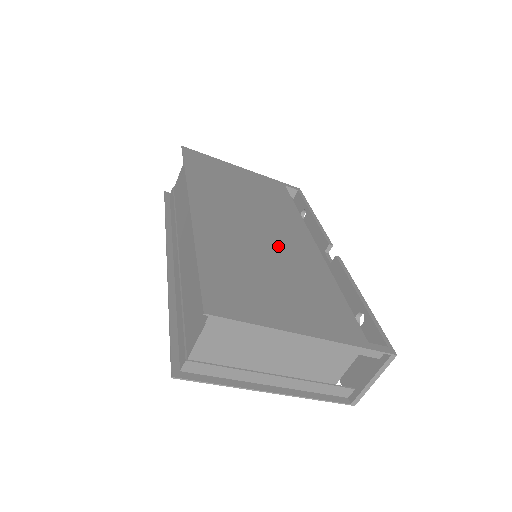
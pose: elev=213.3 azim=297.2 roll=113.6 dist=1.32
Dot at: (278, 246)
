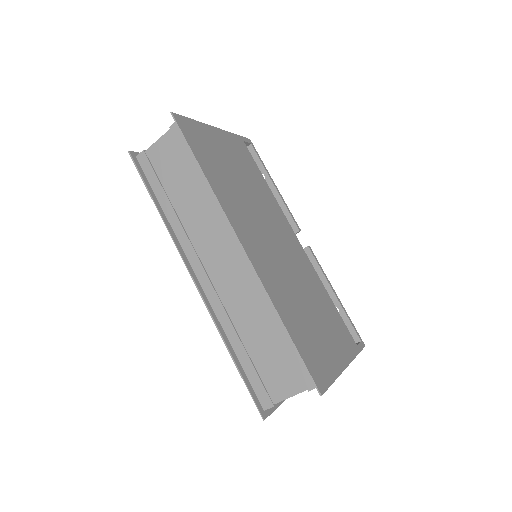
Dot at: (292, 263)
